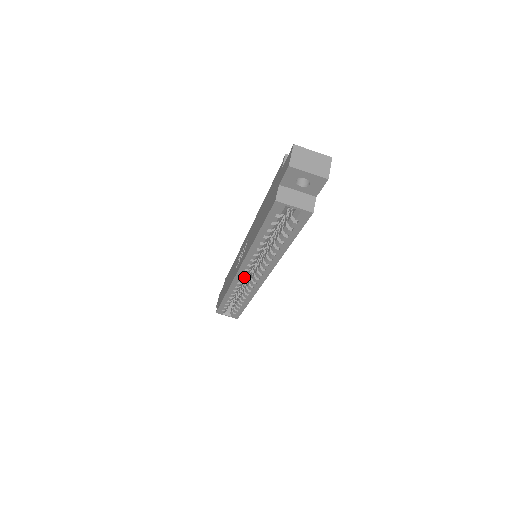
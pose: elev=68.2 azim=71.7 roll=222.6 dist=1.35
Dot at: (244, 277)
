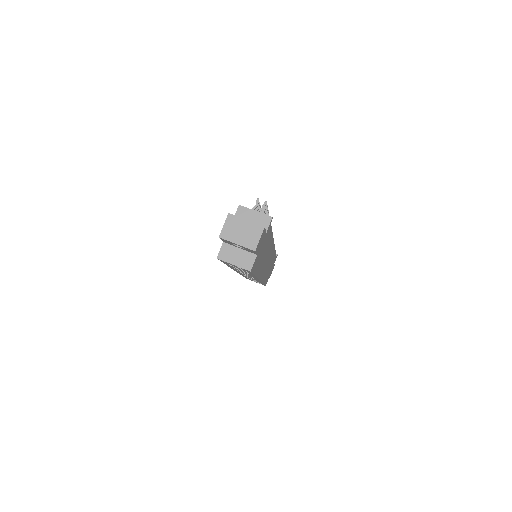
Dot at: (244, 274)
